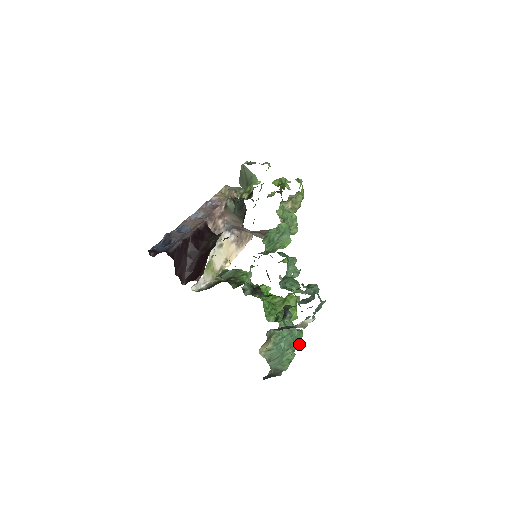
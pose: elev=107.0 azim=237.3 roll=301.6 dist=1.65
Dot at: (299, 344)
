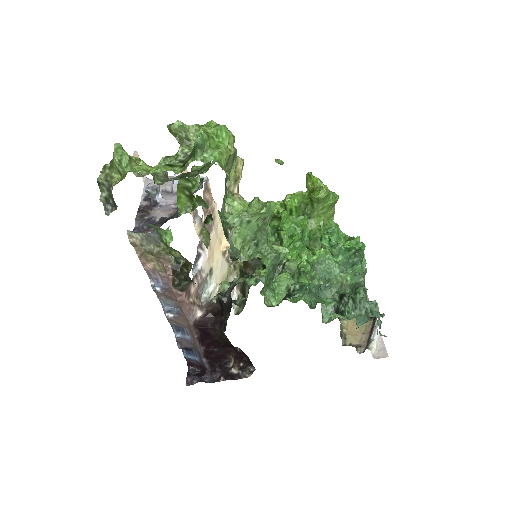
Dot at: occluded
